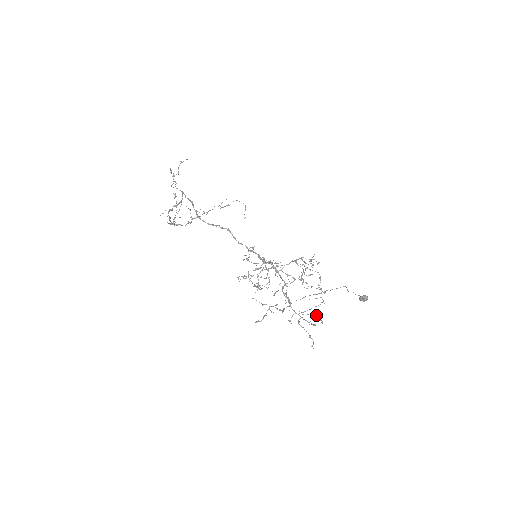
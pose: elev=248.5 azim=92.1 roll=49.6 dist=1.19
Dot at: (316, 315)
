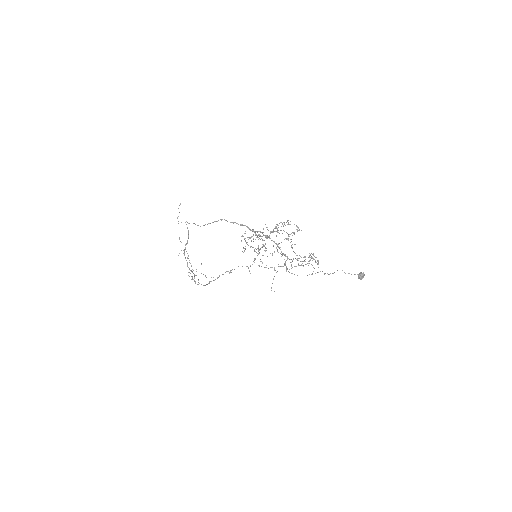
Dot at: (309, 257)
